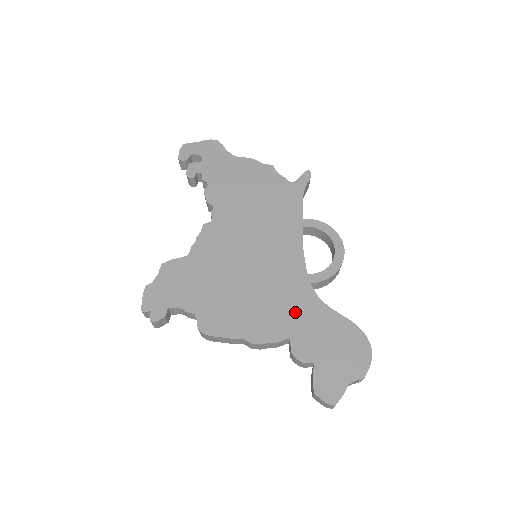
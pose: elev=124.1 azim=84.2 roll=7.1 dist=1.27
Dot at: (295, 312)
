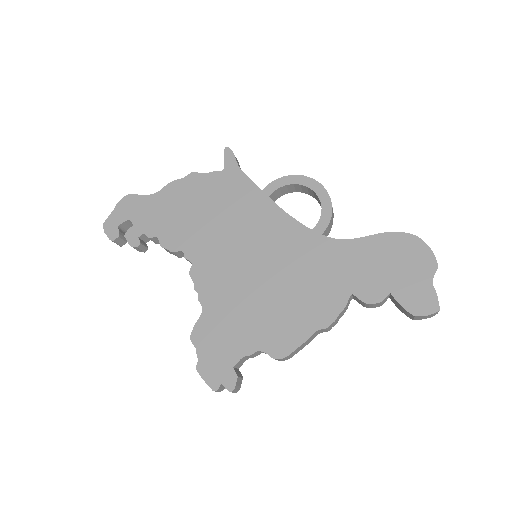
Dot at: (334, 269)
